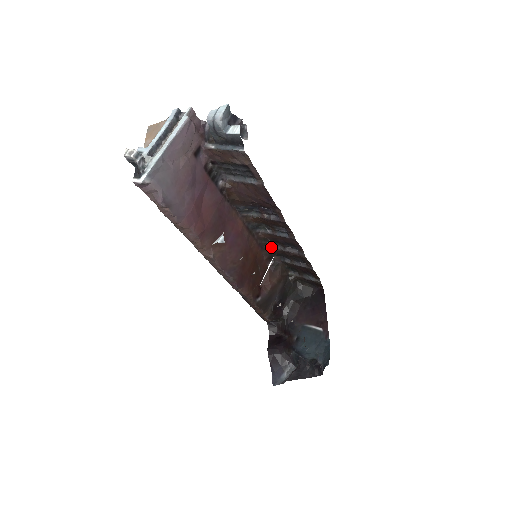
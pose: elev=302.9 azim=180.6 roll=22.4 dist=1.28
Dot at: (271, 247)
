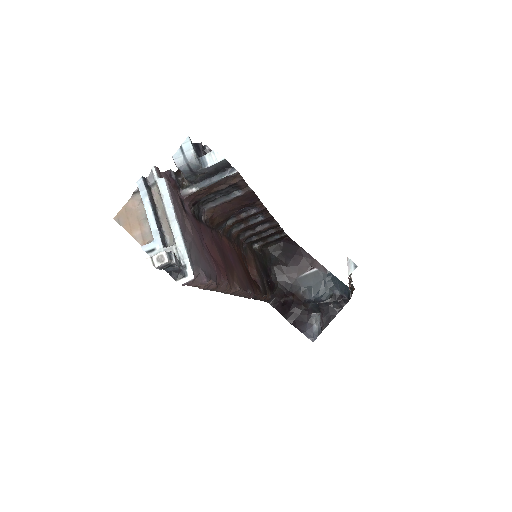
Dot at: (241, 238)
